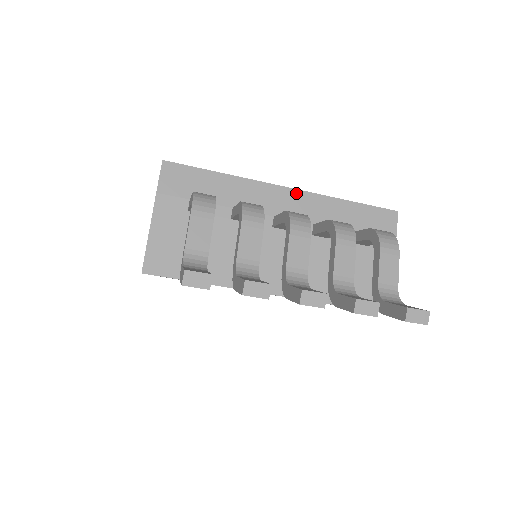
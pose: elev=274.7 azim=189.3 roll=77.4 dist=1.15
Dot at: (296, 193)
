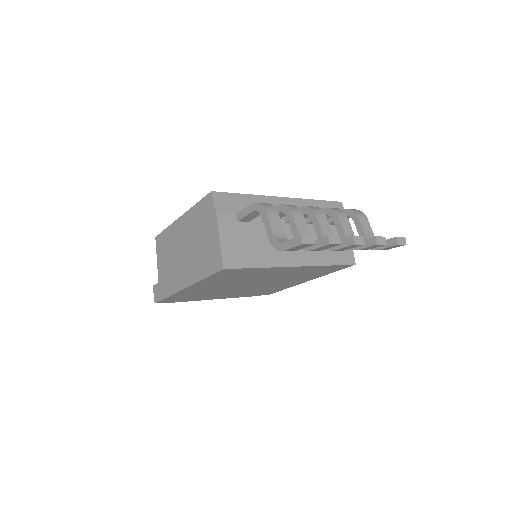
Dot at: (289, 200)
